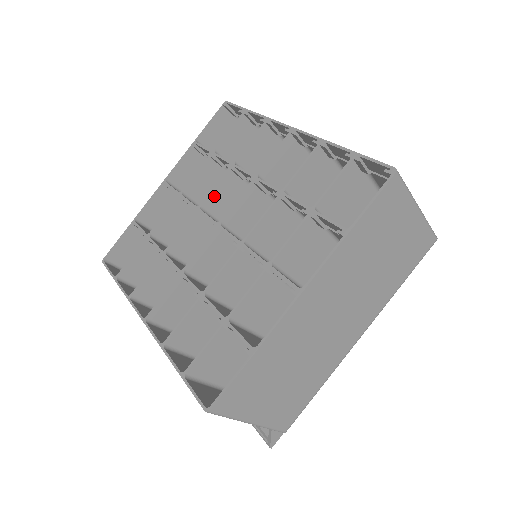
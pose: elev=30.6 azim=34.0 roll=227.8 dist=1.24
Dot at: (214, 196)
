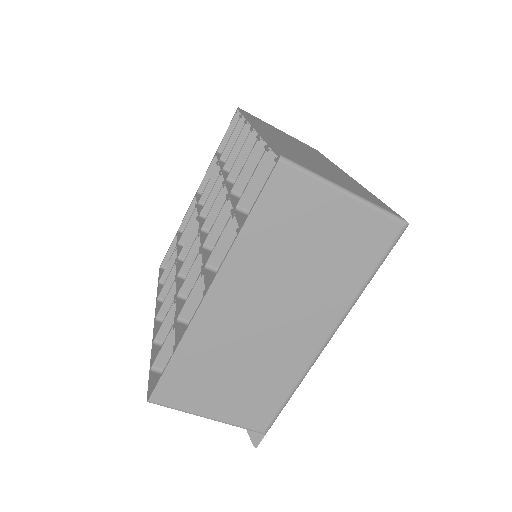
Dot at: (211, 202)
